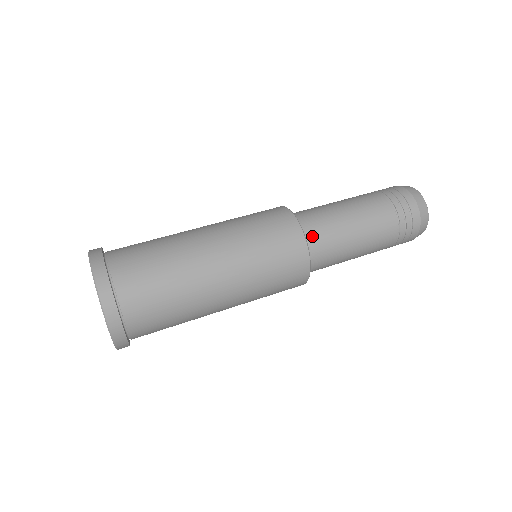
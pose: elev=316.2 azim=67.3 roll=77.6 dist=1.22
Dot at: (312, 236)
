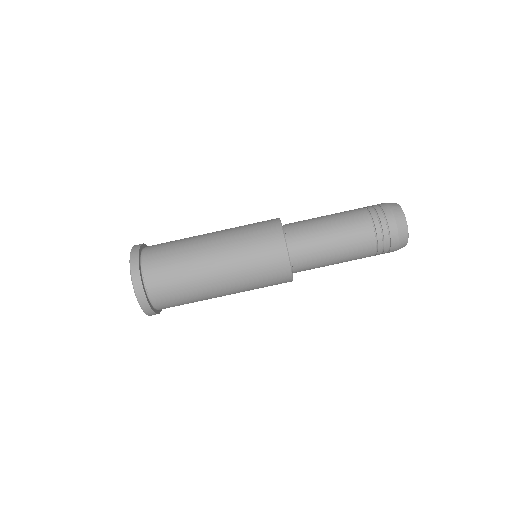
Dot at: (297, 250)
